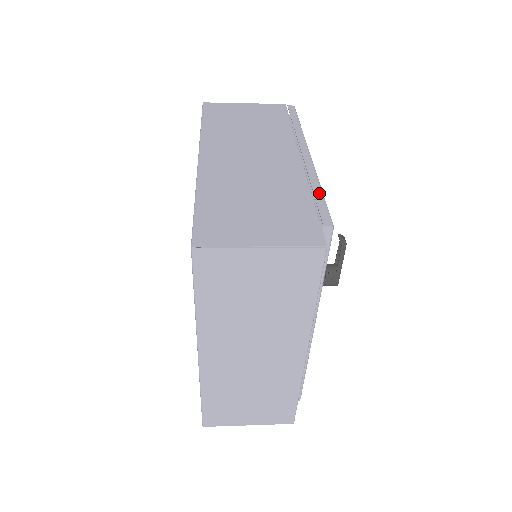
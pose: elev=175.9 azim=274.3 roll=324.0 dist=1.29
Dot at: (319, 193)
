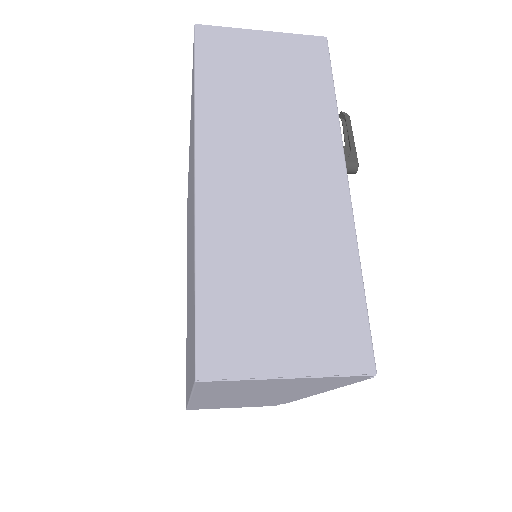
Dot at: occluded
